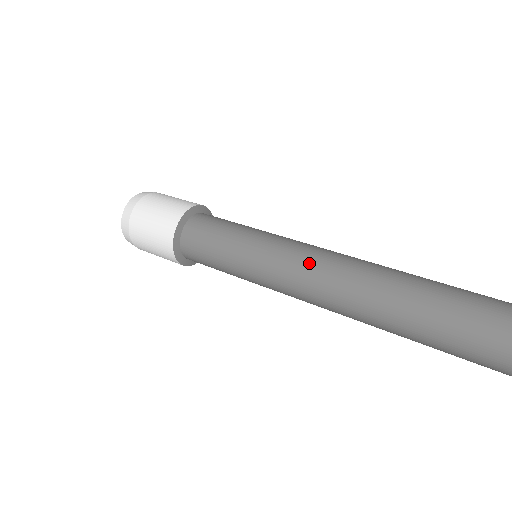
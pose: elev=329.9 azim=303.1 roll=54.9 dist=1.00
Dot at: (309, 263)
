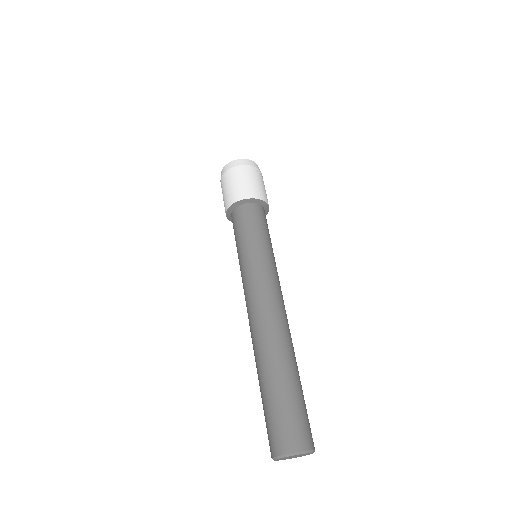
Dot at: (268, 289)
